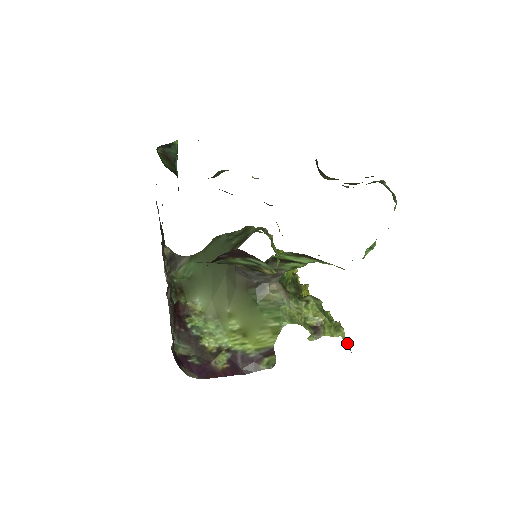
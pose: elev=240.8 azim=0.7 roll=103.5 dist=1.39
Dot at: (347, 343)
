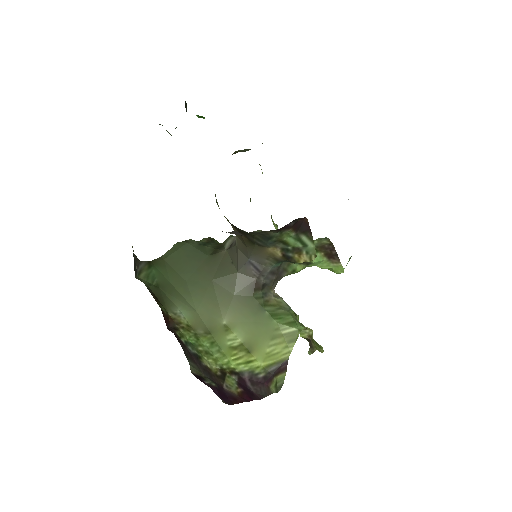
Dot at: occluded
